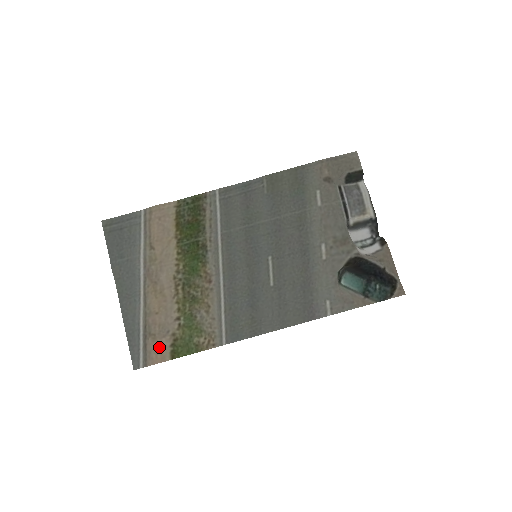
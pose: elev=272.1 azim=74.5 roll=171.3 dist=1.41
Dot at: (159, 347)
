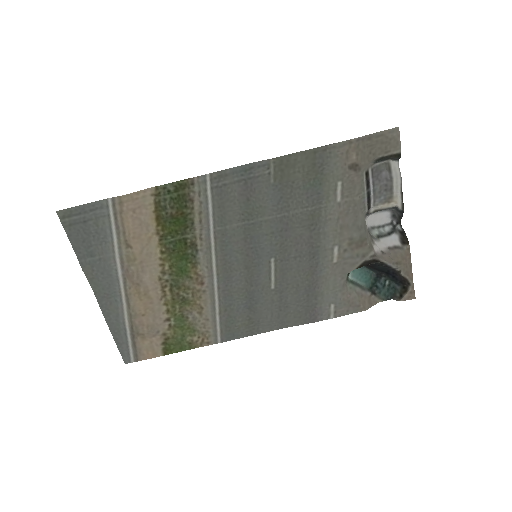
Dot at: (149, 345)
